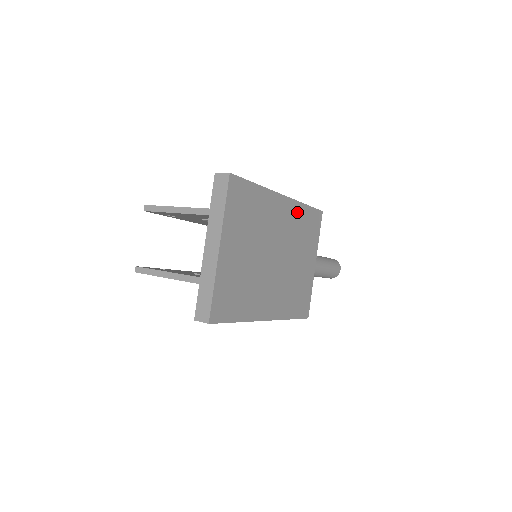
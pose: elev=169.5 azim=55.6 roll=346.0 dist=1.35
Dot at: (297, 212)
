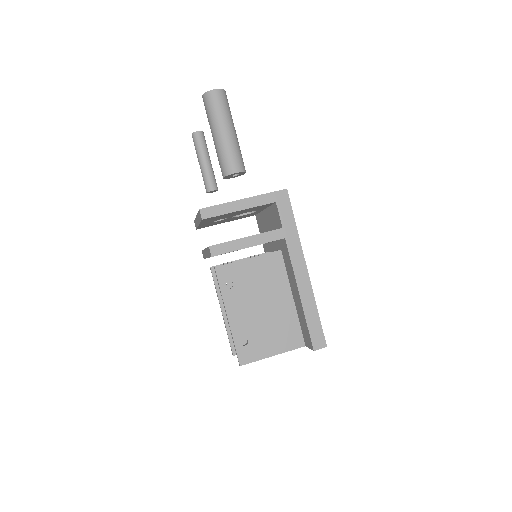
Dot at: occluded
